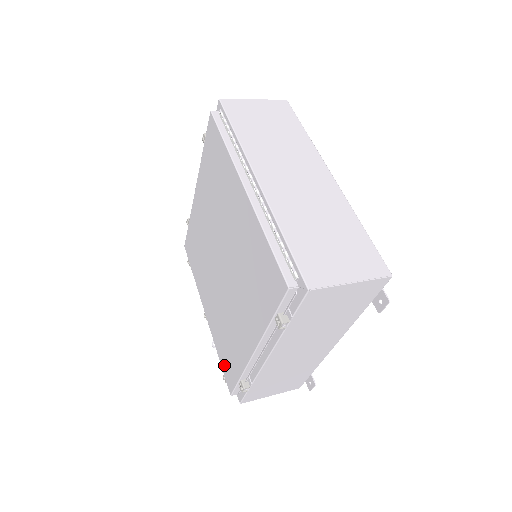
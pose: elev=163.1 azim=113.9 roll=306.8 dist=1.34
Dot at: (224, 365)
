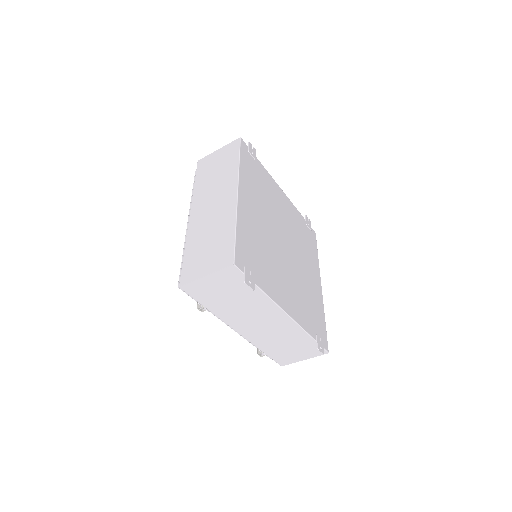
Dot at: occluded
